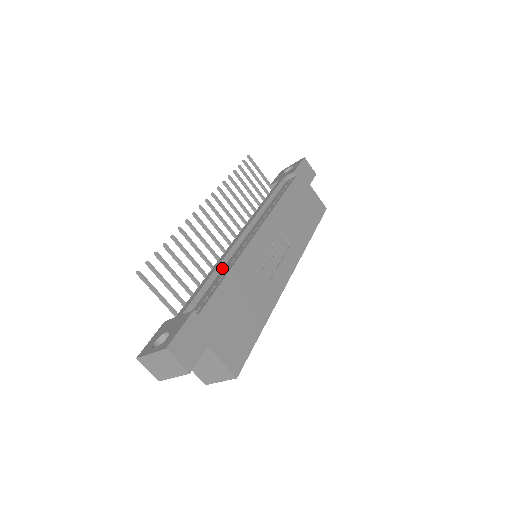
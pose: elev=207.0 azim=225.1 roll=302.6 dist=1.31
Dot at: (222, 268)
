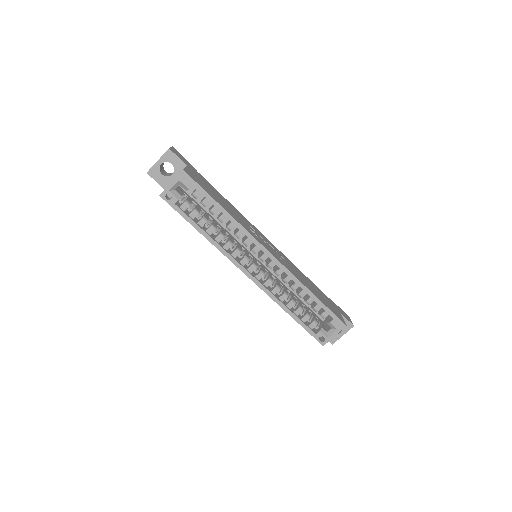
Dot at: occluded
